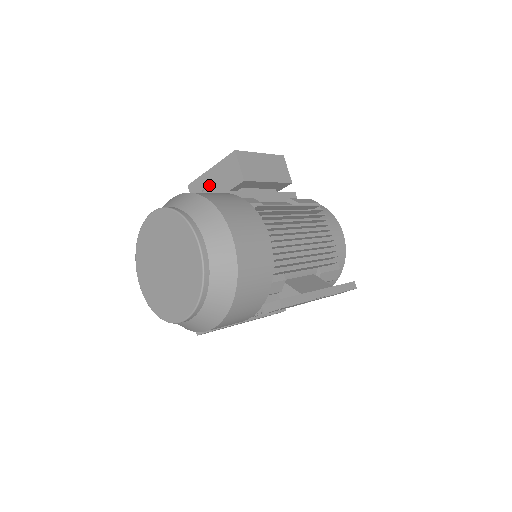
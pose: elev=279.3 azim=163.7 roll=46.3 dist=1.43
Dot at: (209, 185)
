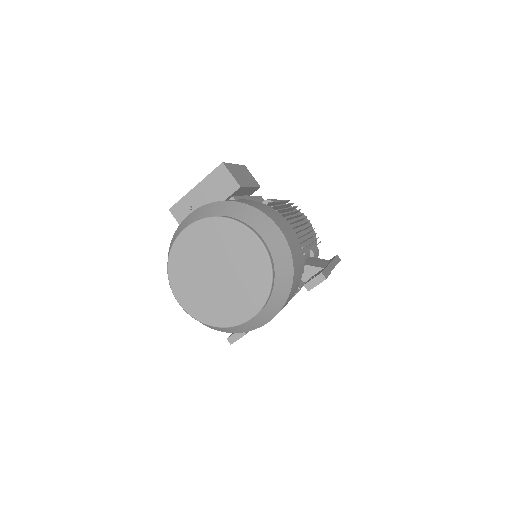
Dot at: (198, 202)
